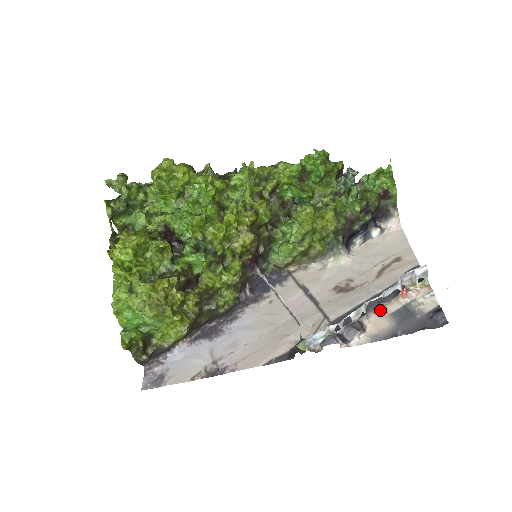
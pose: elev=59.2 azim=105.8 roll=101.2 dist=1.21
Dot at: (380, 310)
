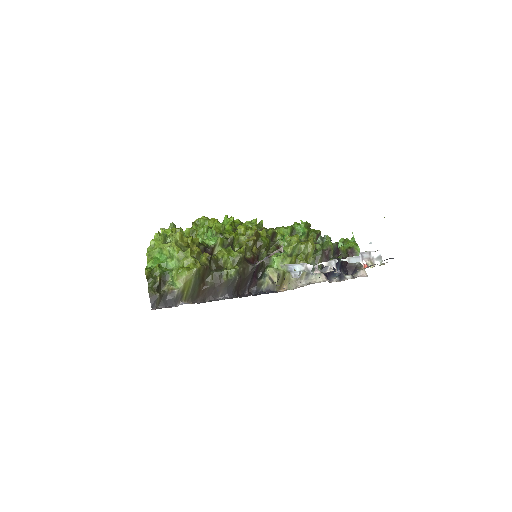
Dot at: occluded
